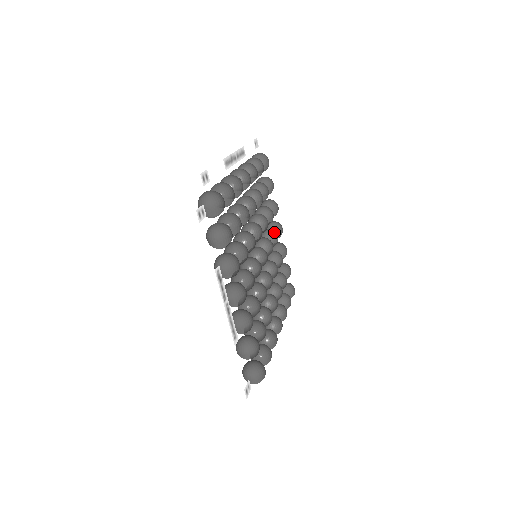
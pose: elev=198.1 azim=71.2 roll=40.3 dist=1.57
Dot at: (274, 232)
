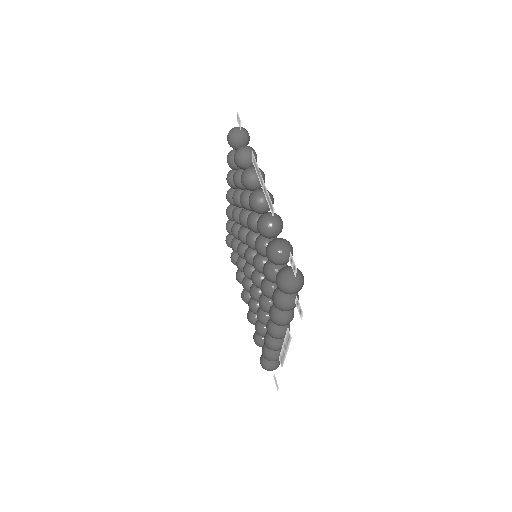
Dot at: occluded
